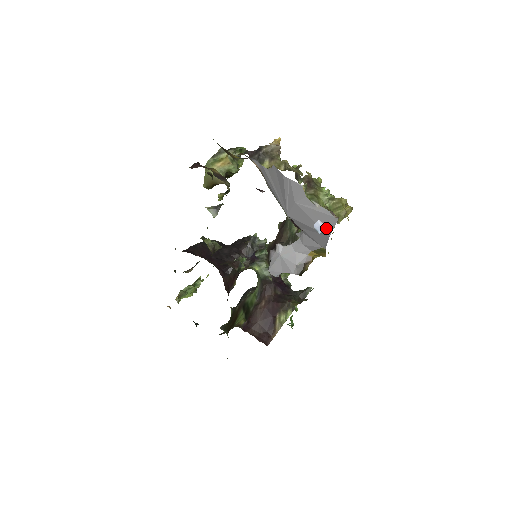
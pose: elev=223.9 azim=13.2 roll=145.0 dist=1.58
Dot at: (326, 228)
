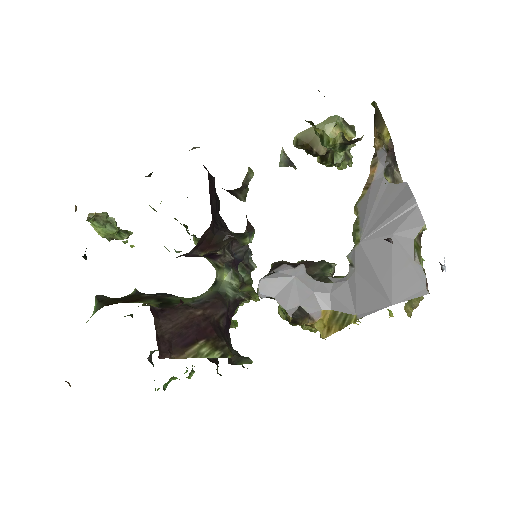
Dot at: (399, 292)
